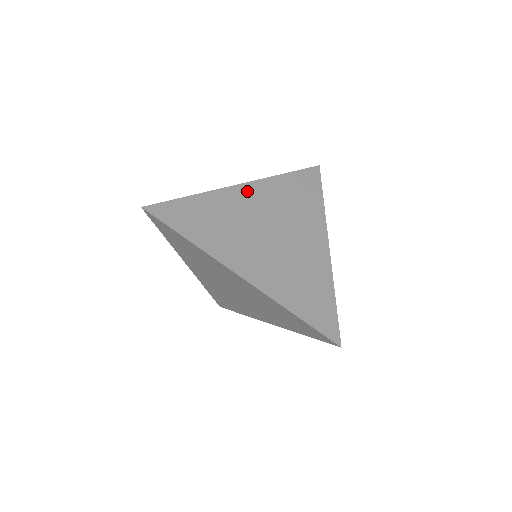
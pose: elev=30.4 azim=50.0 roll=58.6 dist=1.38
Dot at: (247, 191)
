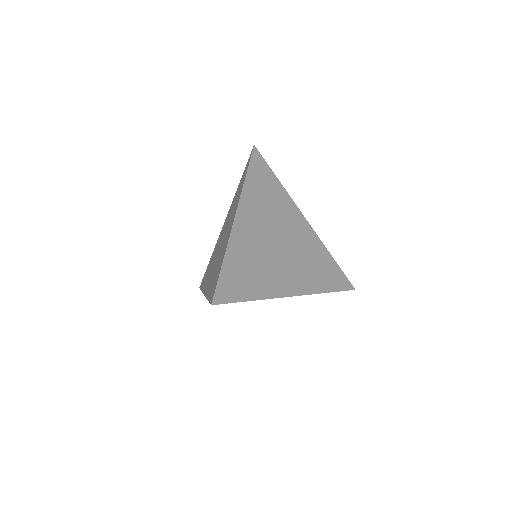
Dot at: (243, 219)
